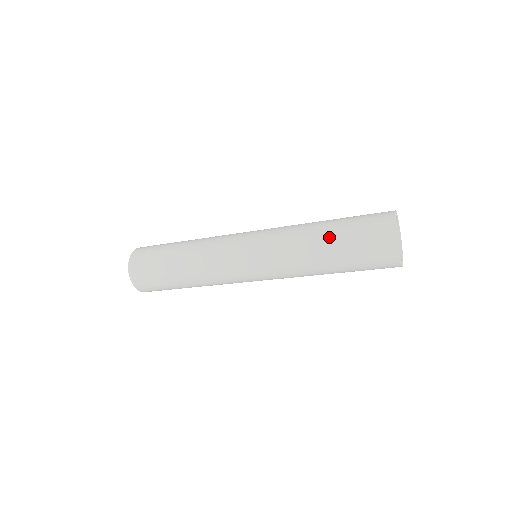
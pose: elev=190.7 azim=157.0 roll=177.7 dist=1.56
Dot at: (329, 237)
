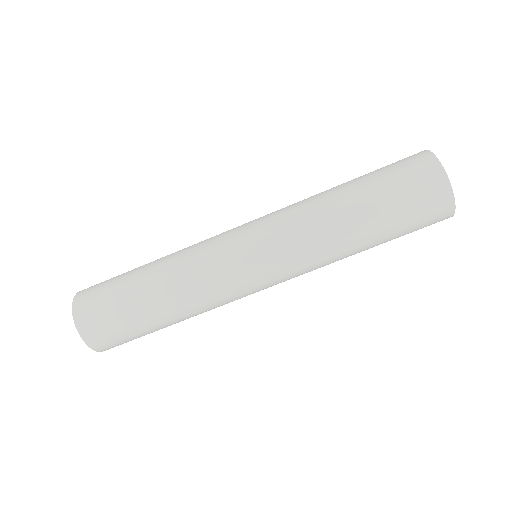
Dot at: (356, 193)
